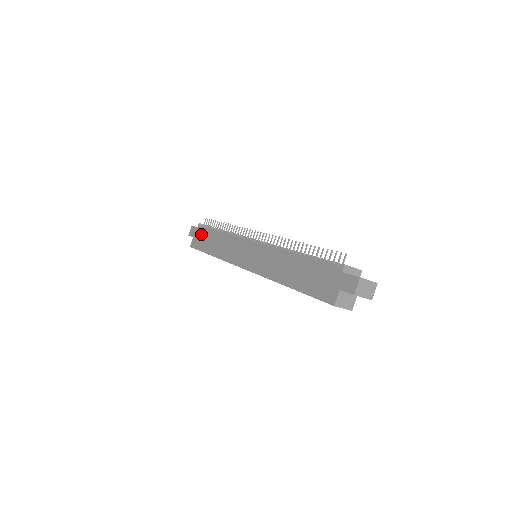
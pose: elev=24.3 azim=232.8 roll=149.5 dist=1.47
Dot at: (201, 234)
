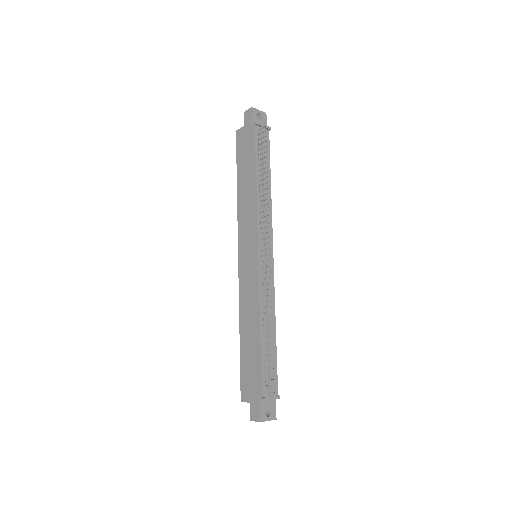
Dot at: (248, 141)
